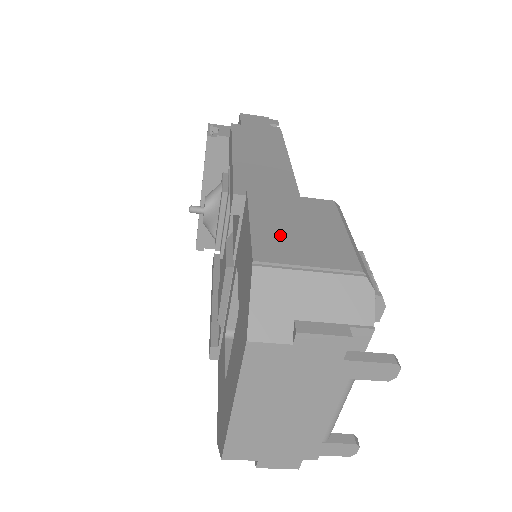
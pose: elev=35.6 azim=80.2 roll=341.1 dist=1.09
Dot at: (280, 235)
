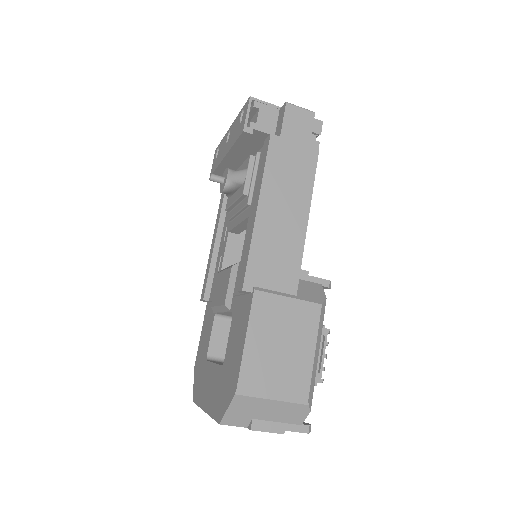
Dot at: (263, 359)
